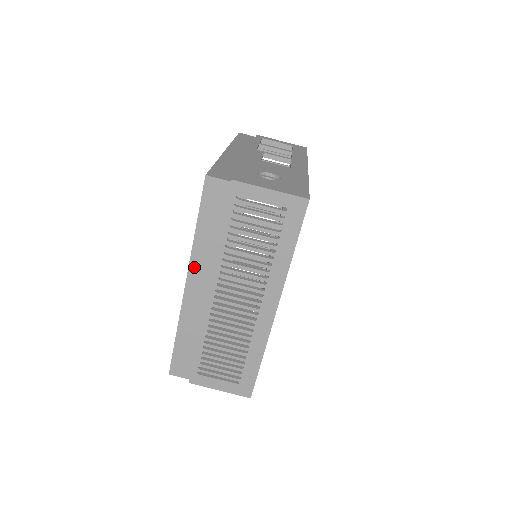
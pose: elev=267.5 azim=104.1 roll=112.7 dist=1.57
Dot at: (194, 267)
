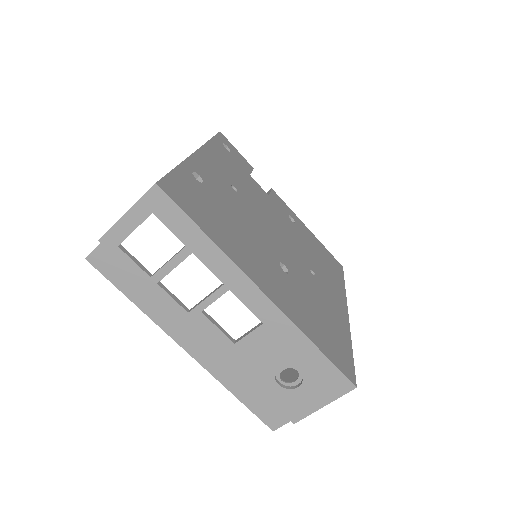
Dot at: occluded
